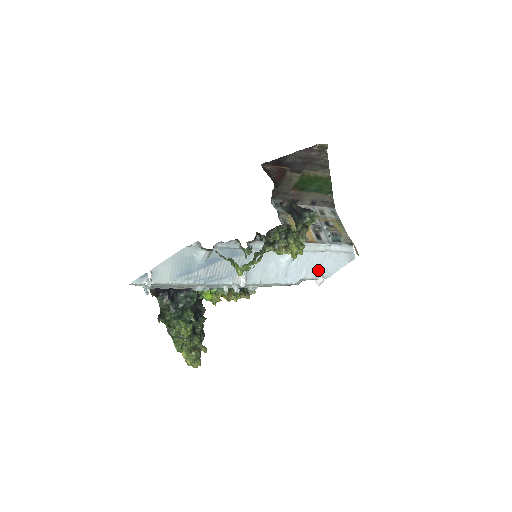
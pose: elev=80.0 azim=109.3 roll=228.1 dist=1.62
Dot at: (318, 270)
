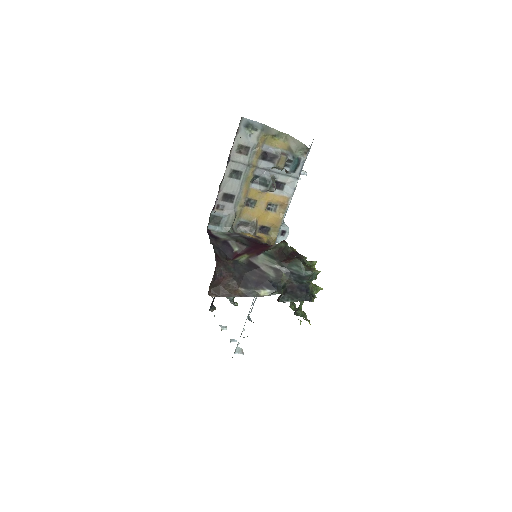
Dot at: occluded
